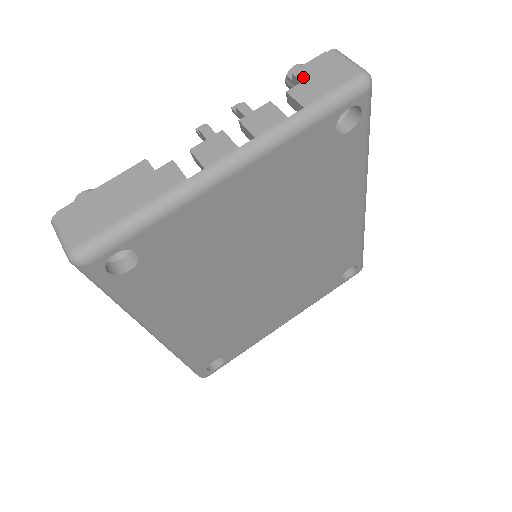
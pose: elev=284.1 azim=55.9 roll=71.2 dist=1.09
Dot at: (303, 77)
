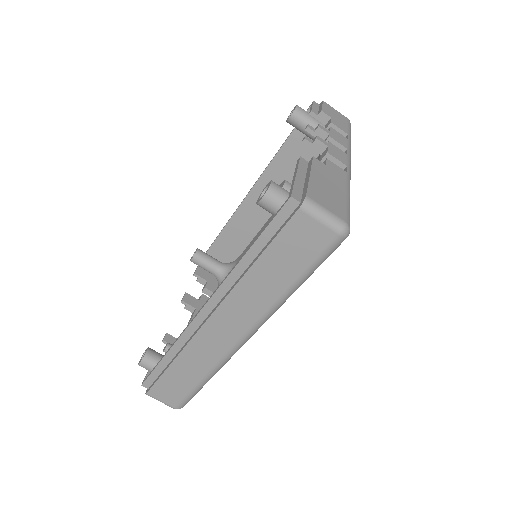
Dot at: (329, 115)
